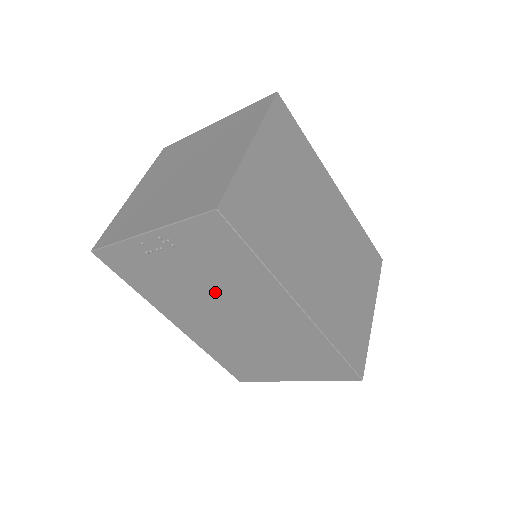
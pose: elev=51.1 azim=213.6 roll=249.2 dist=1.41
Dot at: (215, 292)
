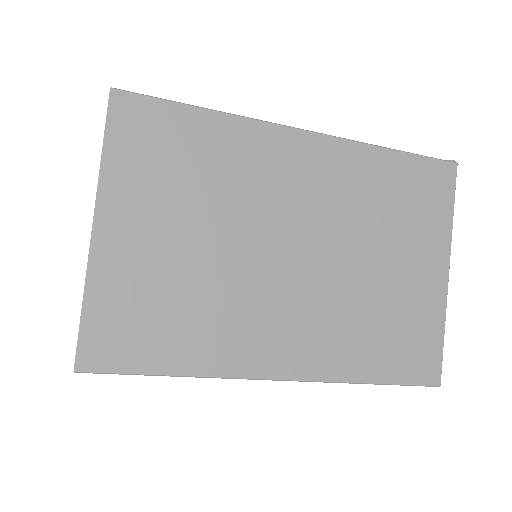
Dot at: occluded
